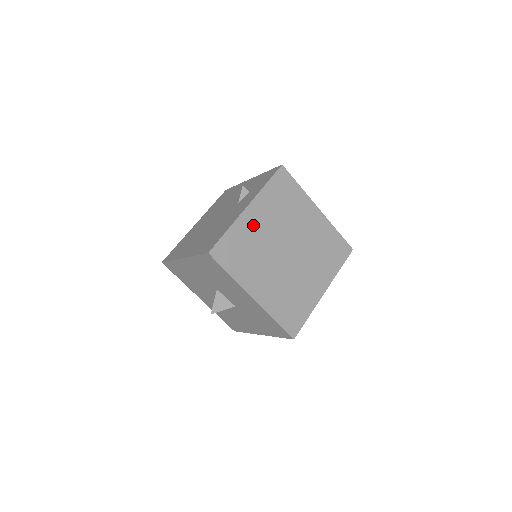
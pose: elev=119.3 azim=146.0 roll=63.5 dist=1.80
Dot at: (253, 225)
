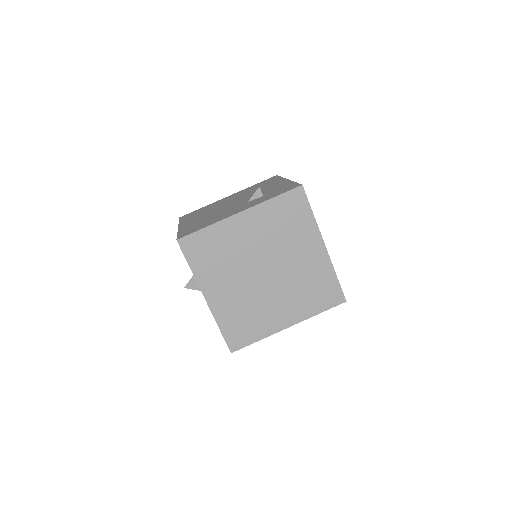
Dot at: (237, 232)
